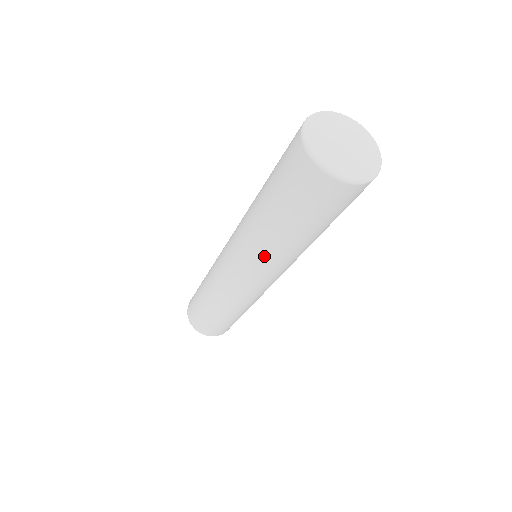
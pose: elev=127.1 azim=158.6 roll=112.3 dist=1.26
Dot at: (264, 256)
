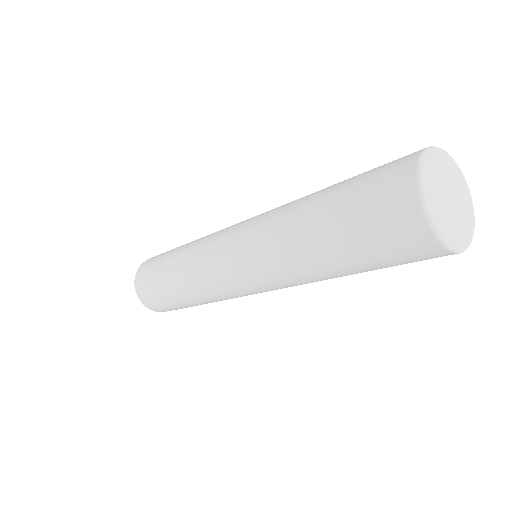
Dot at: (285, 274)
